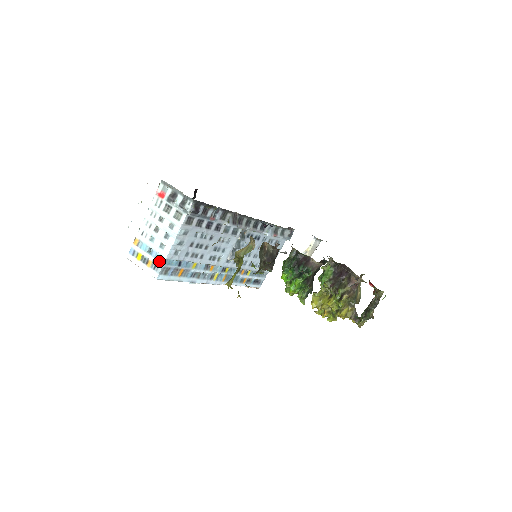
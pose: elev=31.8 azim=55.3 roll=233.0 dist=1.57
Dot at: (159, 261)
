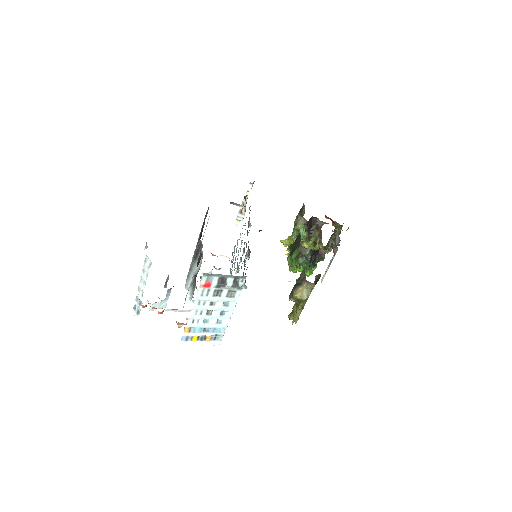
Dot at: (219, 333)
